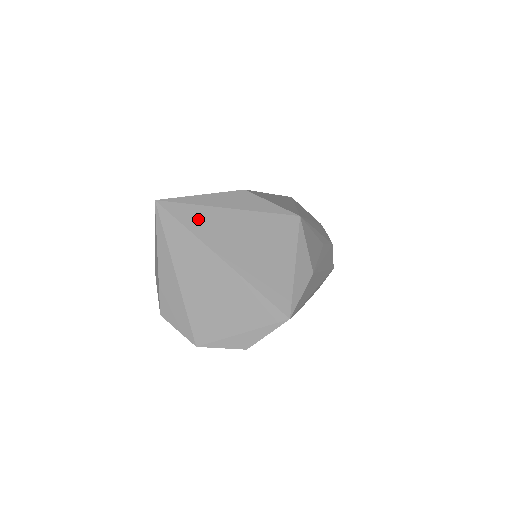
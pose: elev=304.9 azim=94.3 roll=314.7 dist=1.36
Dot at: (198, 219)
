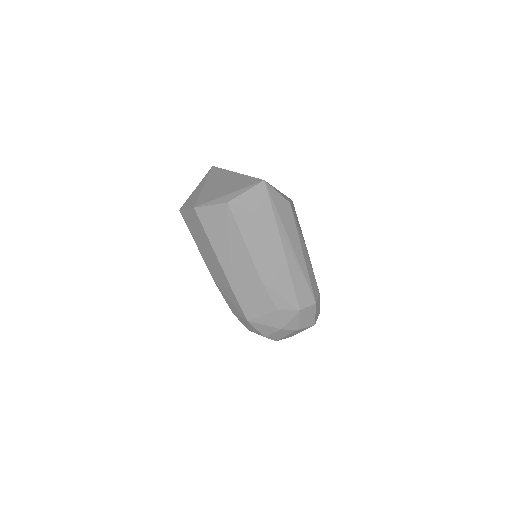
Dot at: occluded
